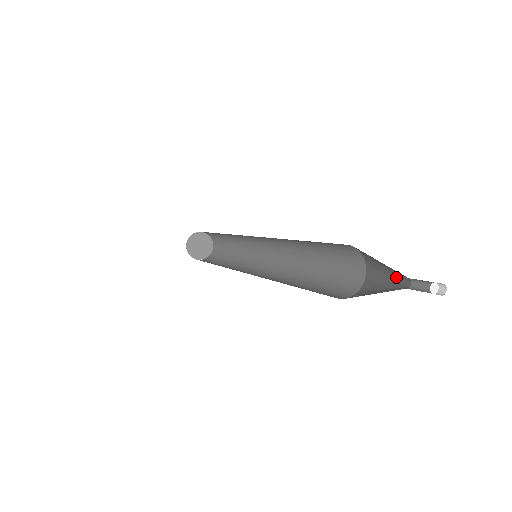
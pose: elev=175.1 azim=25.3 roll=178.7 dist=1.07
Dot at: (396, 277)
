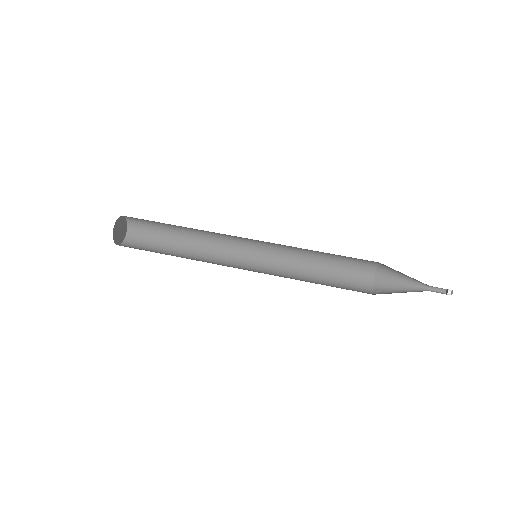
Dot at: (413, 283)
